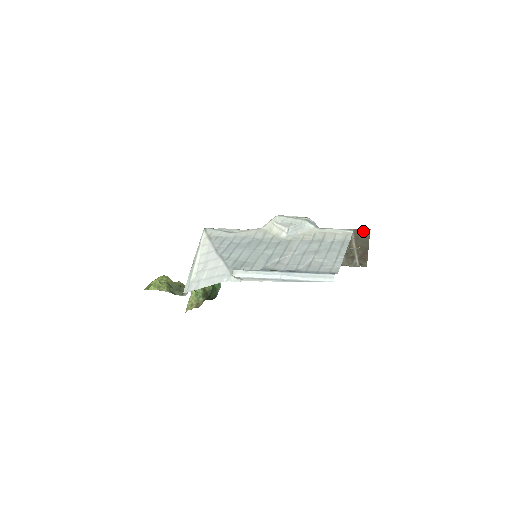
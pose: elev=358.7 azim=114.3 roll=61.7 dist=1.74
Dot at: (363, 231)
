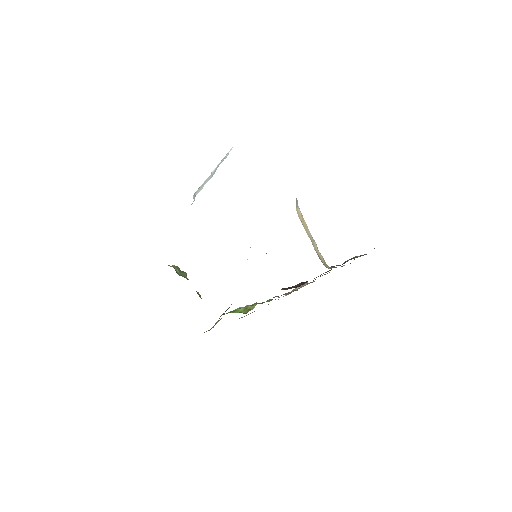
Dot at: occluded
